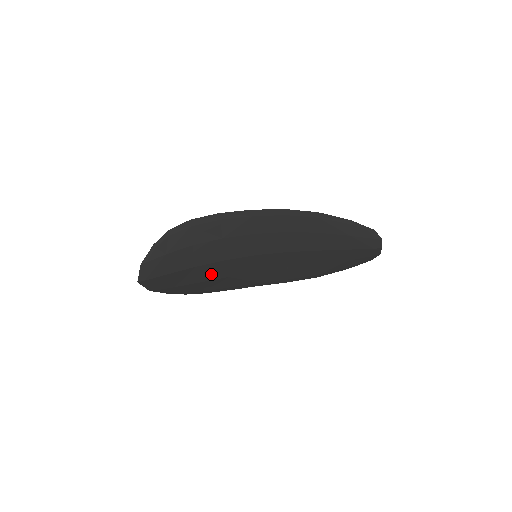
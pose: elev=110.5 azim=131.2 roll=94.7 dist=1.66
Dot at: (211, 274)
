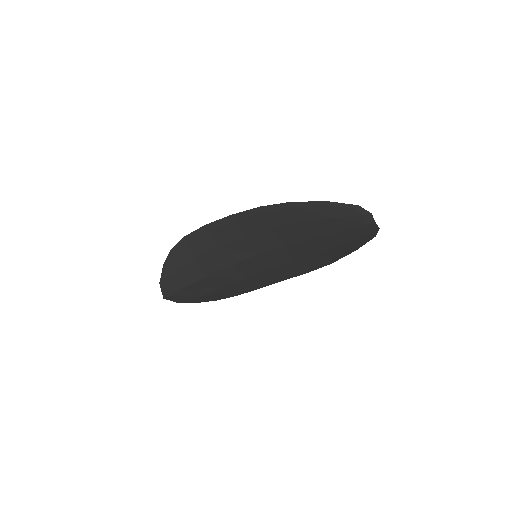
Dot at: (226, 280)
